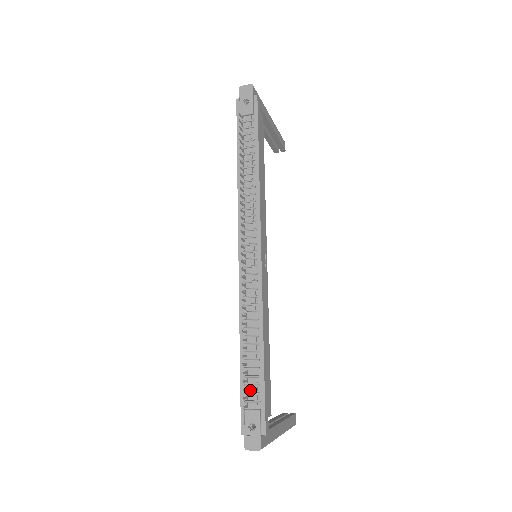
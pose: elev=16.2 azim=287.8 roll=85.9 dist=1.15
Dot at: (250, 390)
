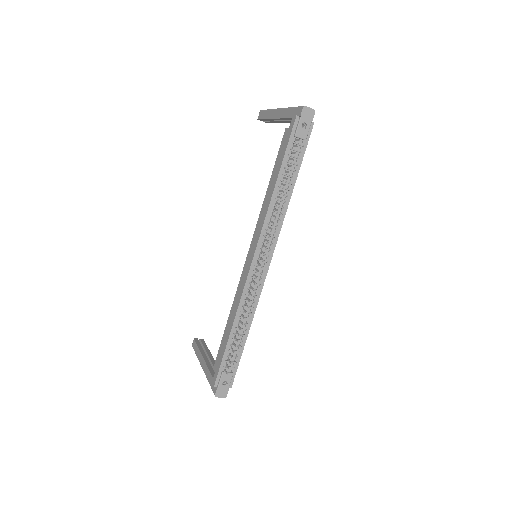
Dot at: (230, 359)
